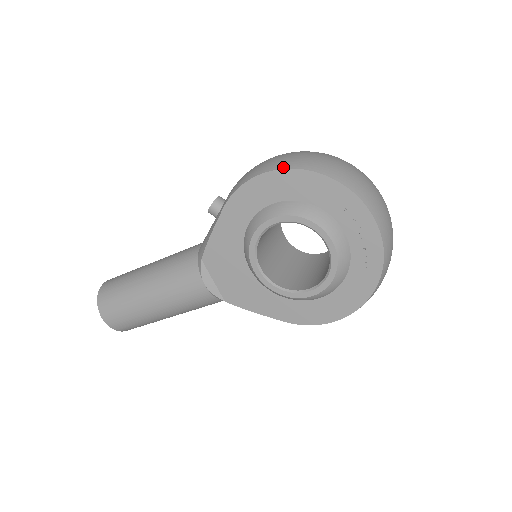
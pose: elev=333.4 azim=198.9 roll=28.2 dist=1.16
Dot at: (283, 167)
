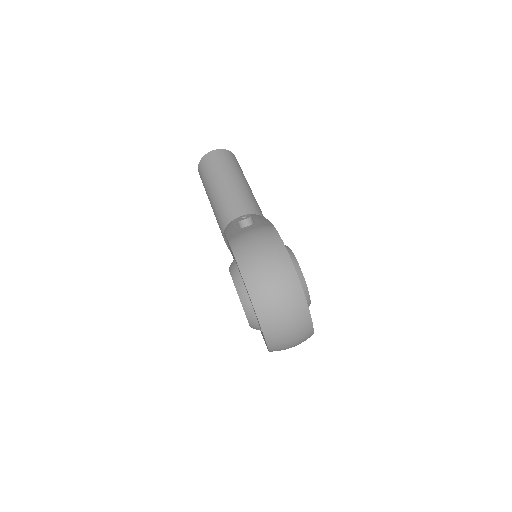
Dot at: (244, 277)
